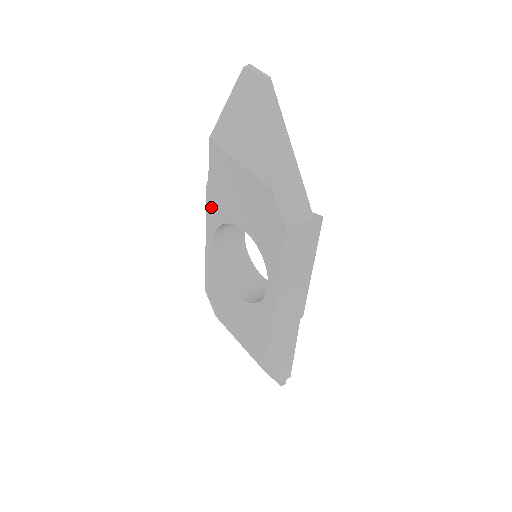
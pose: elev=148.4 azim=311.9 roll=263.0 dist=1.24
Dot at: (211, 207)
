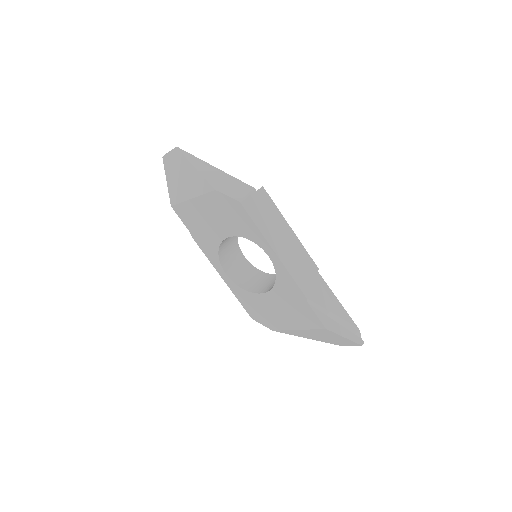
Dot at: (205, 249)
